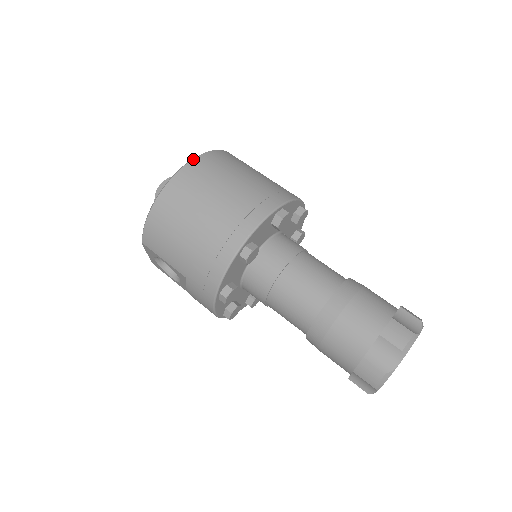
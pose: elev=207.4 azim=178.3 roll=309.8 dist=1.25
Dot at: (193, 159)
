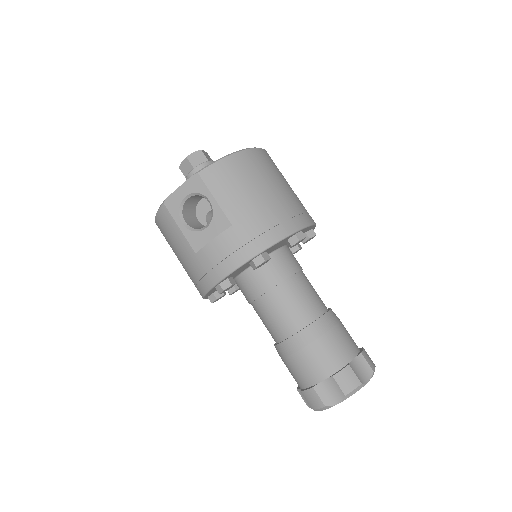
Dot at: (266, 151)
